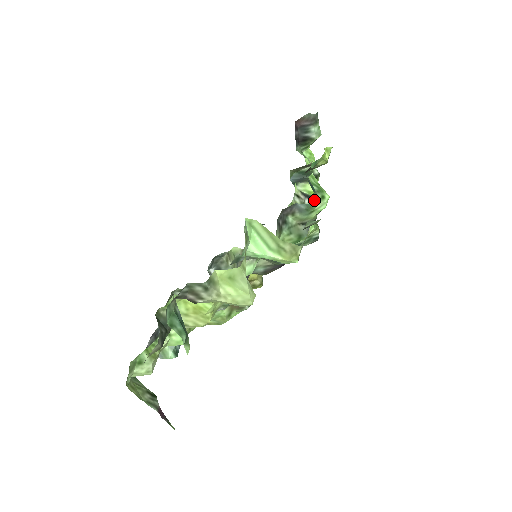
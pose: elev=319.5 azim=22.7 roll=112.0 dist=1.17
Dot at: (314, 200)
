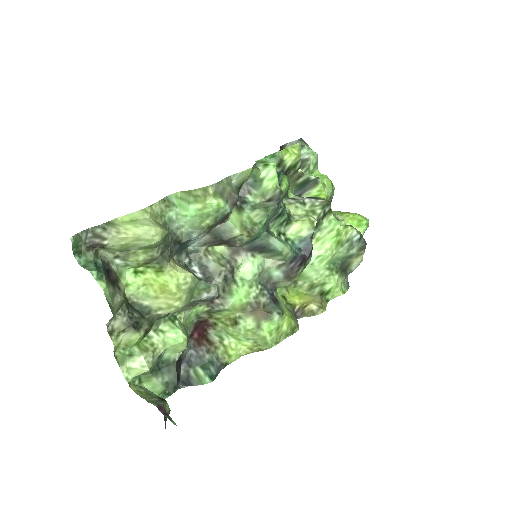
Dot at: (320, 199)
